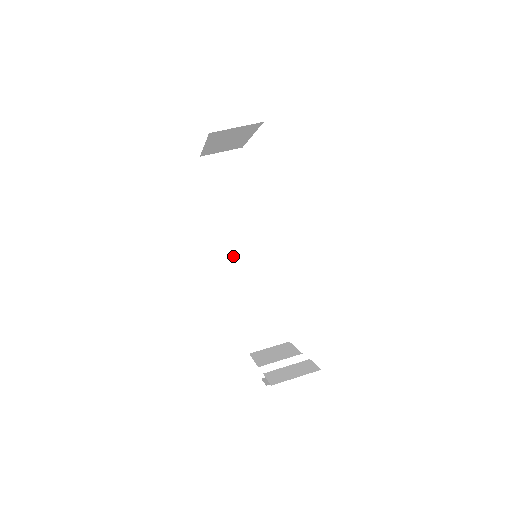
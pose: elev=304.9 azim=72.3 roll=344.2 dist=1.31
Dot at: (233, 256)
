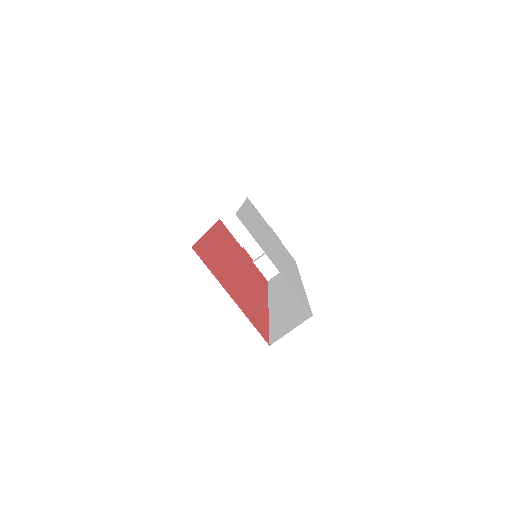
Dot at: occluded
